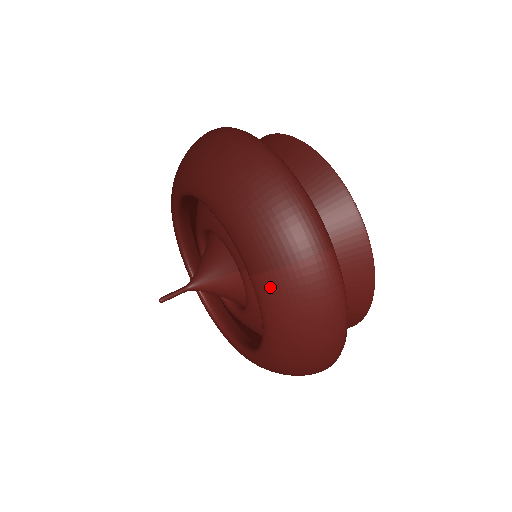
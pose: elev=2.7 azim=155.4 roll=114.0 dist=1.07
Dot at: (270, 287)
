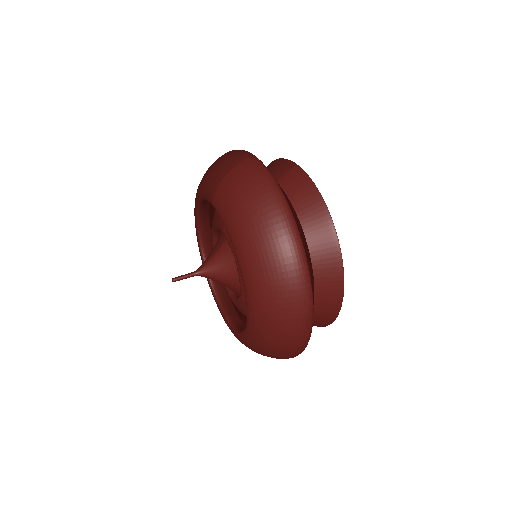
Dot at: (220, 195)
